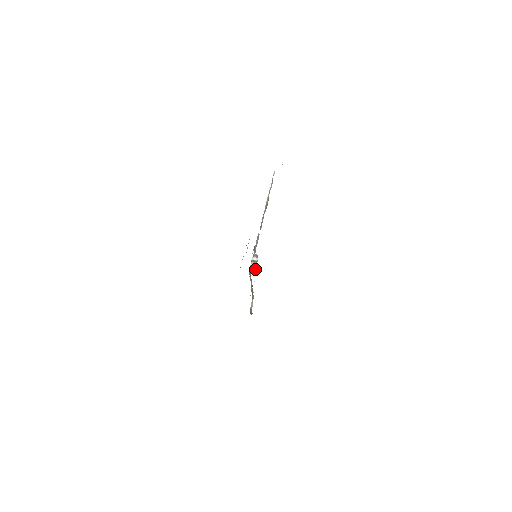
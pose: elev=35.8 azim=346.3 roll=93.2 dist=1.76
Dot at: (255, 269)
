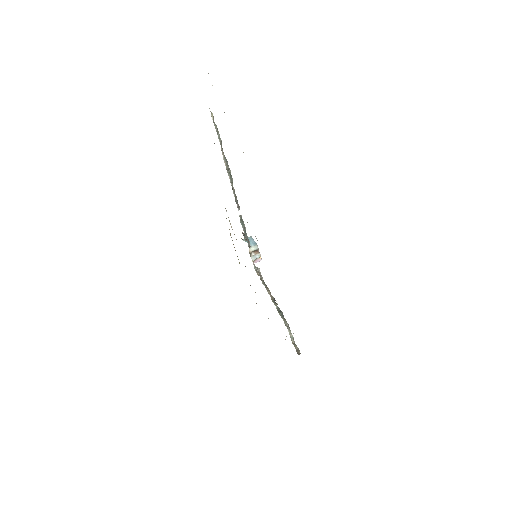
Dot at: occluded
